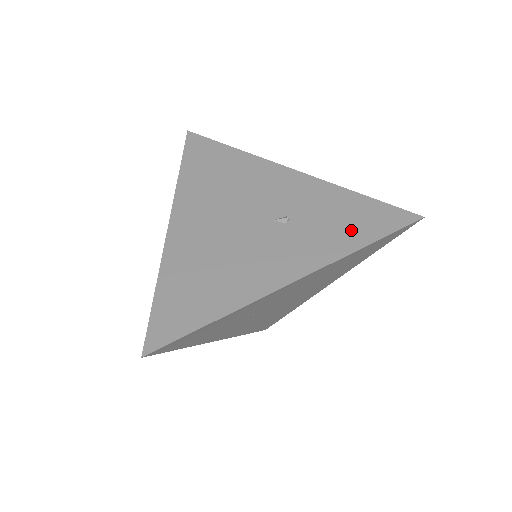
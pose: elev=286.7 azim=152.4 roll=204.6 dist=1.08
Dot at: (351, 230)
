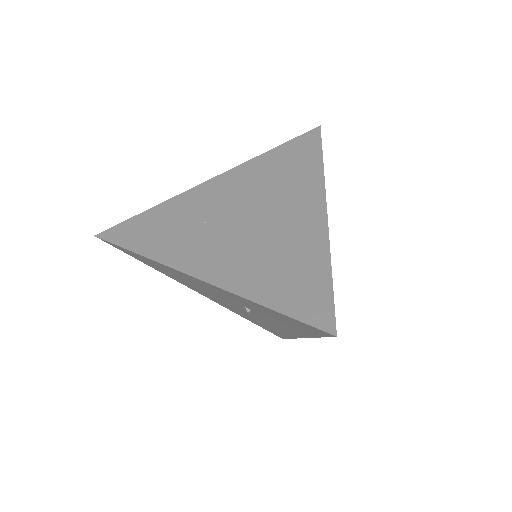
Dot at: (294, 327)
